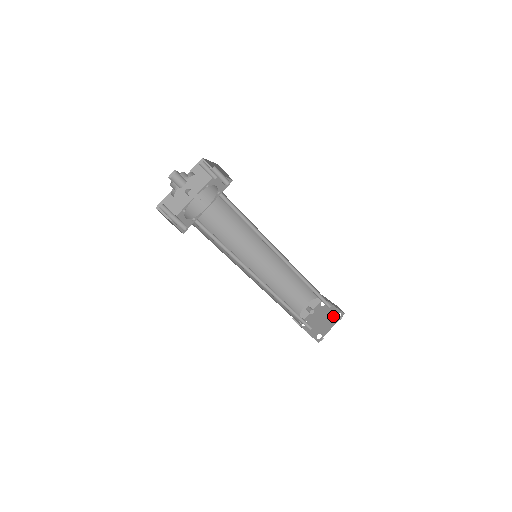
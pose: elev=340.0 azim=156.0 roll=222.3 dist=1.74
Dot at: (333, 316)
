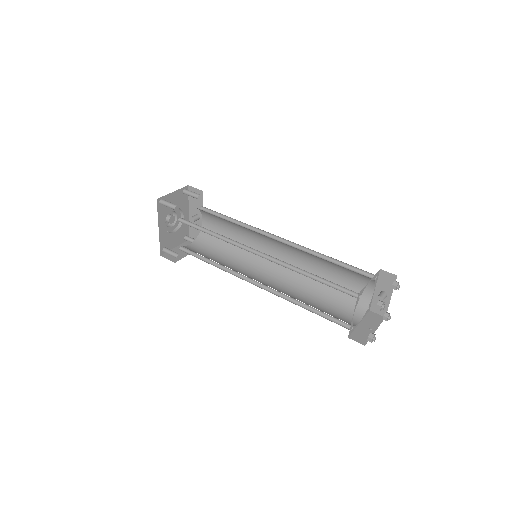
Dot at: occluded
